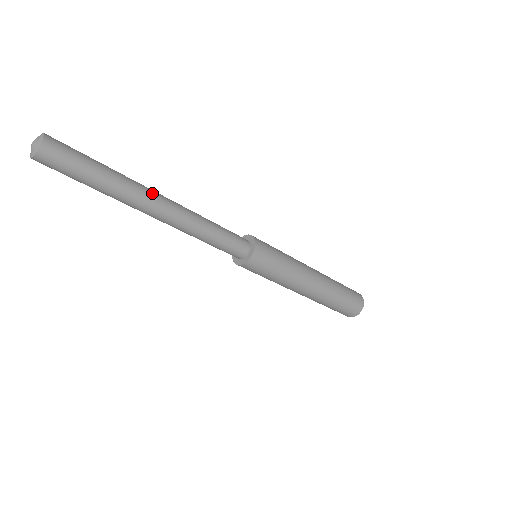
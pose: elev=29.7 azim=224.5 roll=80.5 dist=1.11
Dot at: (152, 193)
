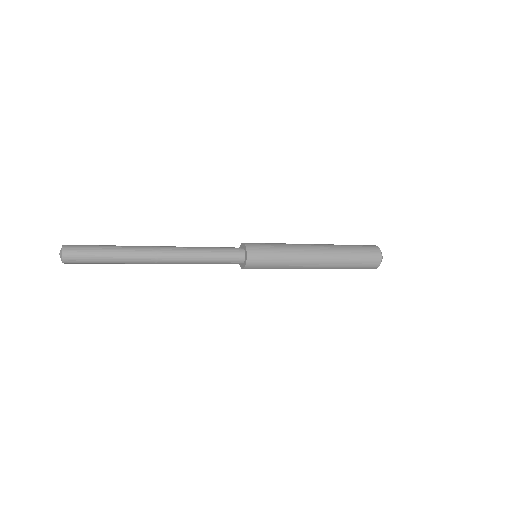
Dot at: (149, 254)
